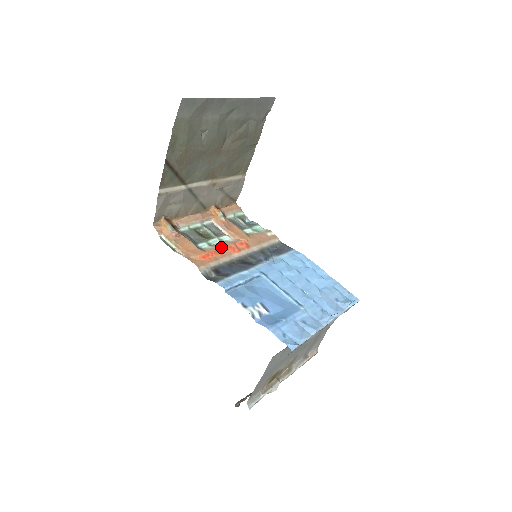
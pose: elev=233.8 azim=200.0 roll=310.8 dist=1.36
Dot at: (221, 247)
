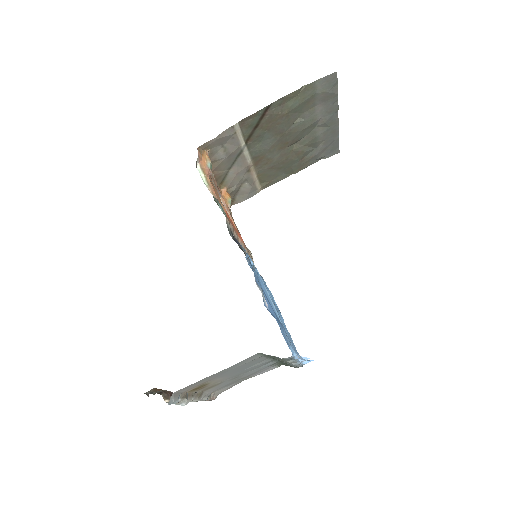
Dot at: occluded
